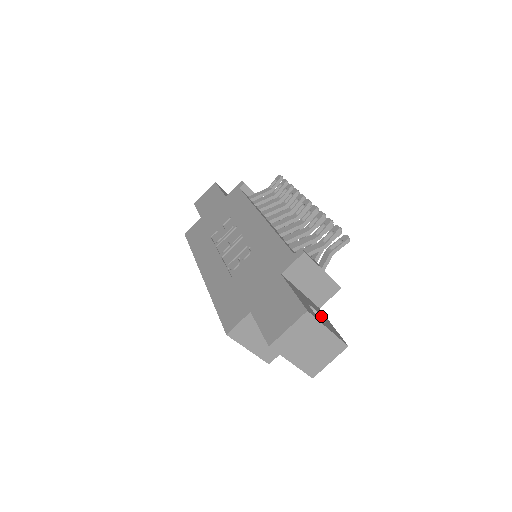
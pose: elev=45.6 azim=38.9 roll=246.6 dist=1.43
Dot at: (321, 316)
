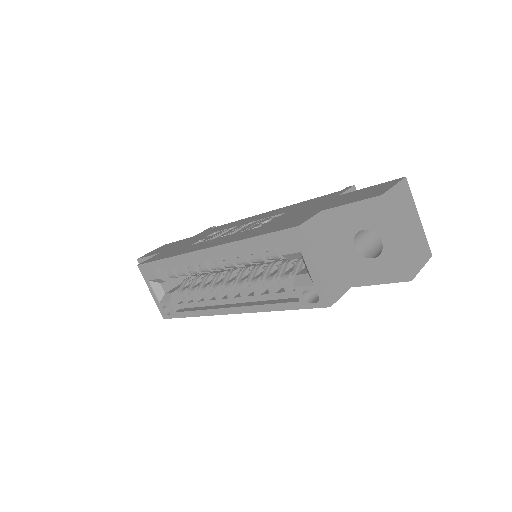
Dot at: occluded
